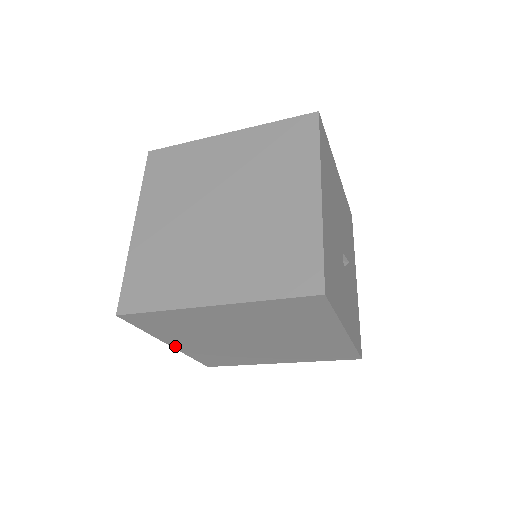
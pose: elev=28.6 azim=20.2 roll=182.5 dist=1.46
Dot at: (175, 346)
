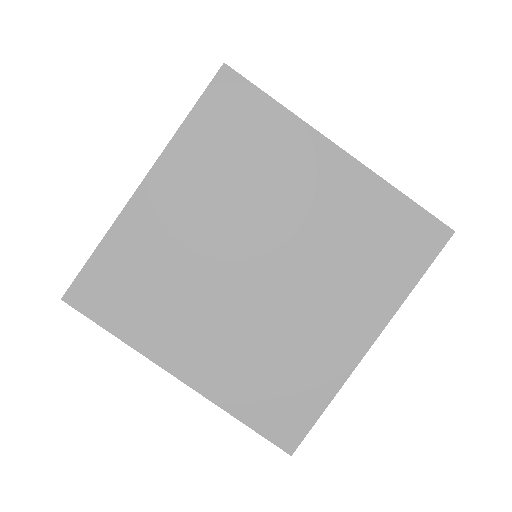
Dot at: occluded
